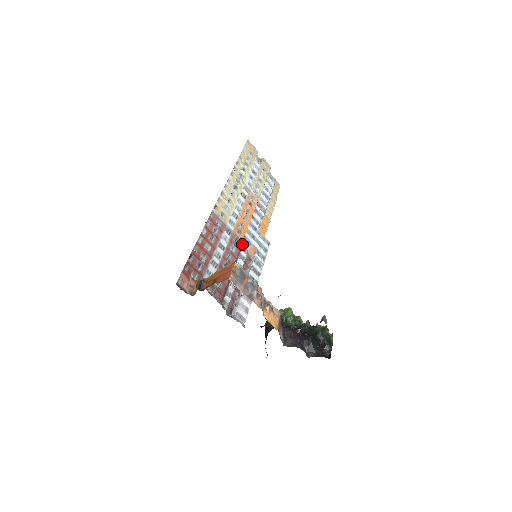
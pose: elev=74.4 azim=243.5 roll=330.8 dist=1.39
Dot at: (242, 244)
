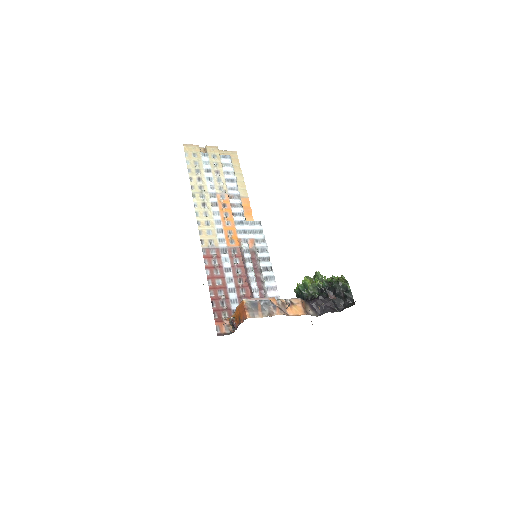
Dot at: (241, 247)
